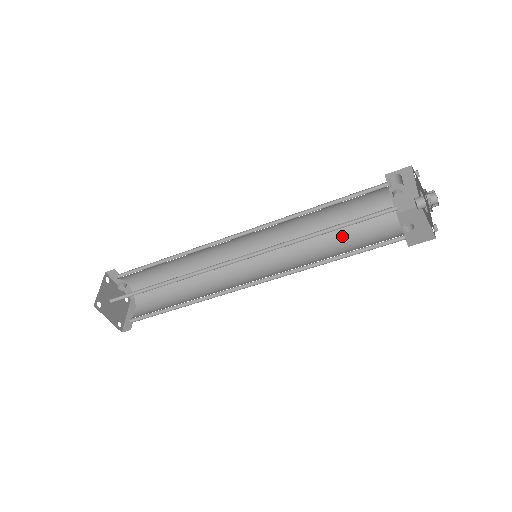
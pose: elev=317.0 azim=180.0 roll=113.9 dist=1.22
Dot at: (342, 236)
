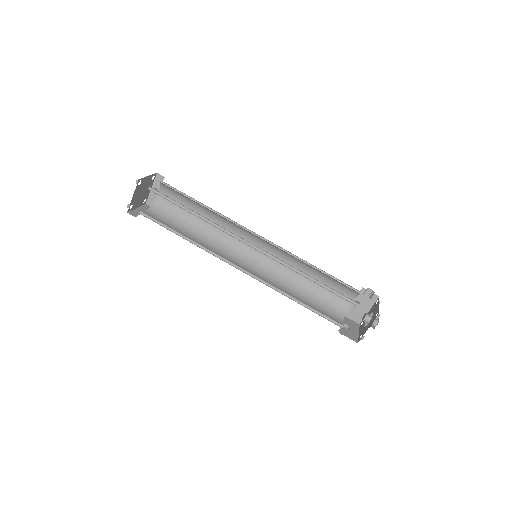
Dot at: (308, 296)
